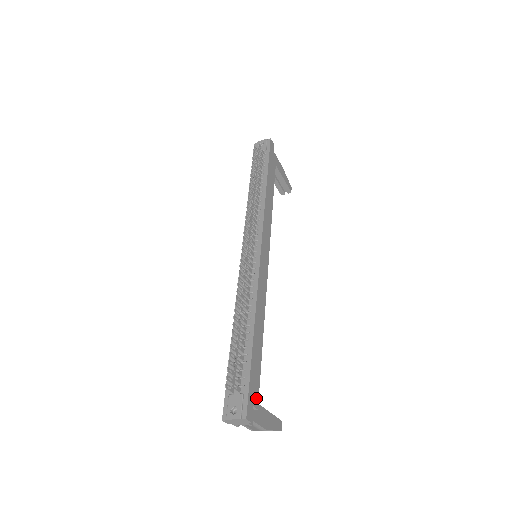
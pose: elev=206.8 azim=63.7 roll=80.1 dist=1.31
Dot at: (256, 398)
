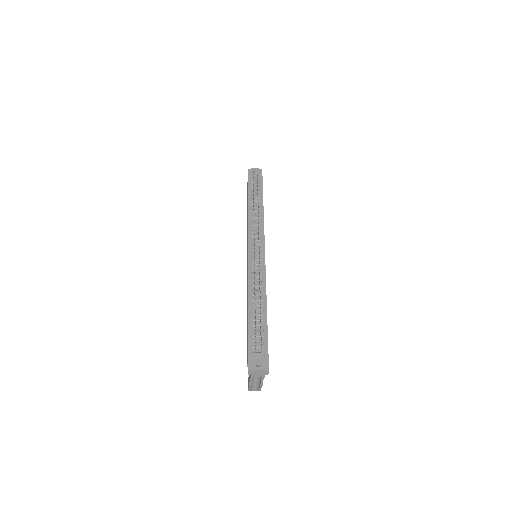
Dot at: occluded
